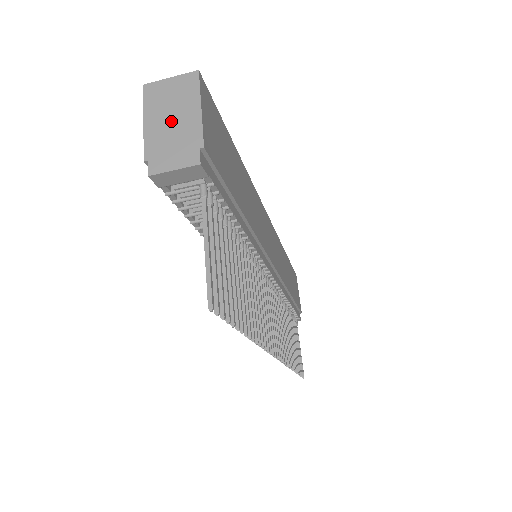
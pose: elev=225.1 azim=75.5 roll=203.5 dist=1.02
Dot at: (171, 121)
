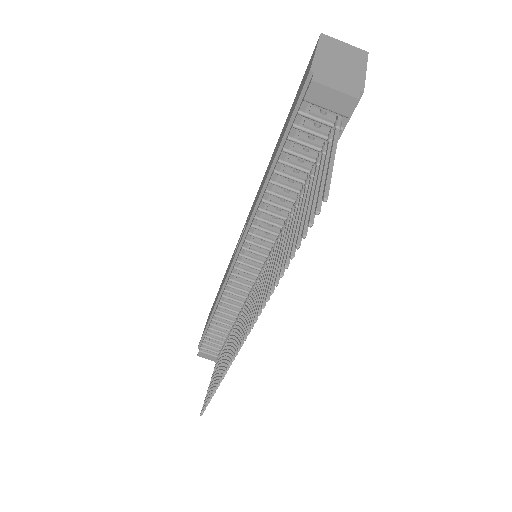
Dot at: (340, 63)
